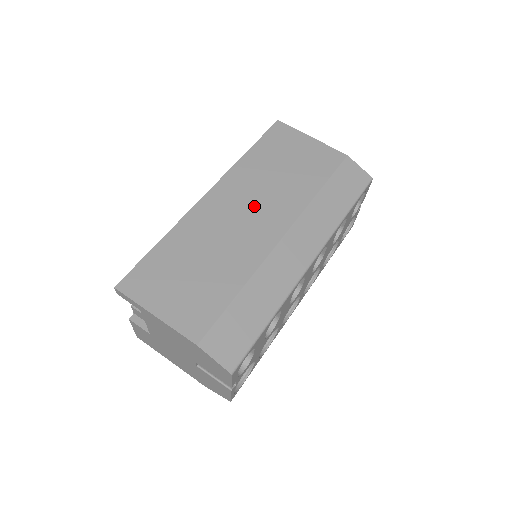
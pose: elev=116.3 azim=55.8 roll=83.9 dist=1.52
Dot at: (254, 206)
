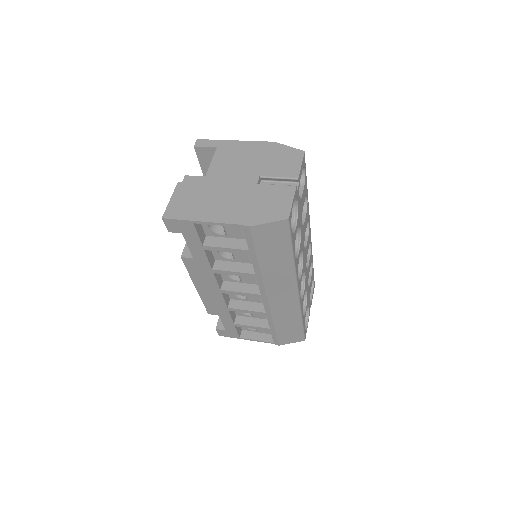
Dot at: occluded
